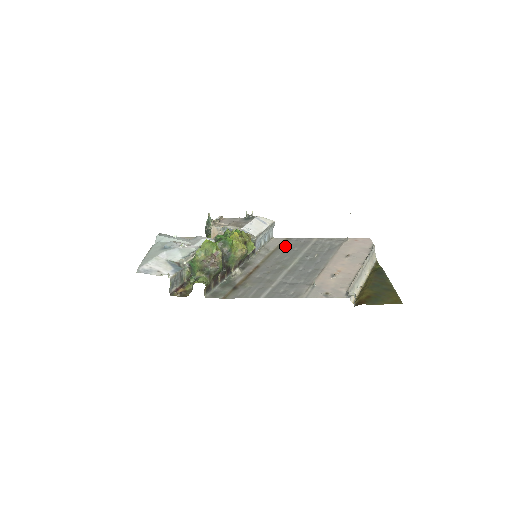
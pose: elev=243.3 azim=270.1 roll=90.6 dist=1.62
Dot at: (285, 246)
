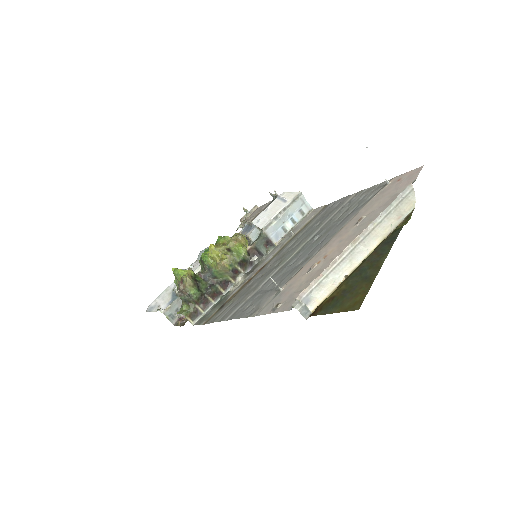
Dot at: (312, 221)
